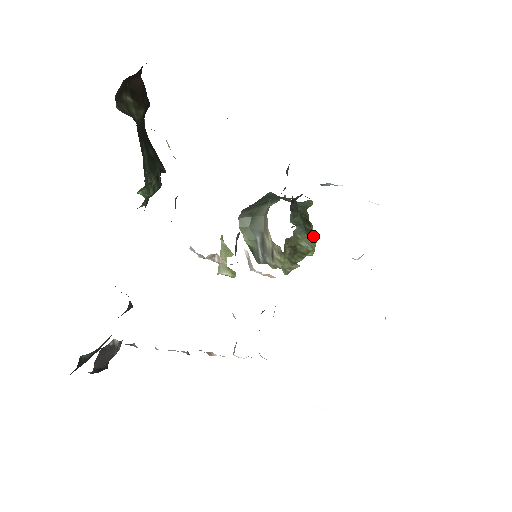
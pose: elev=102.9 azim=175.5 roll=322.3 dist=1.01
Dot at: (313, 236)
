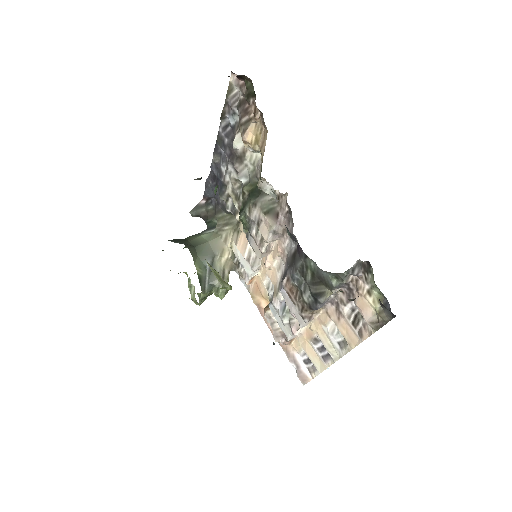
Dot at: occluded
